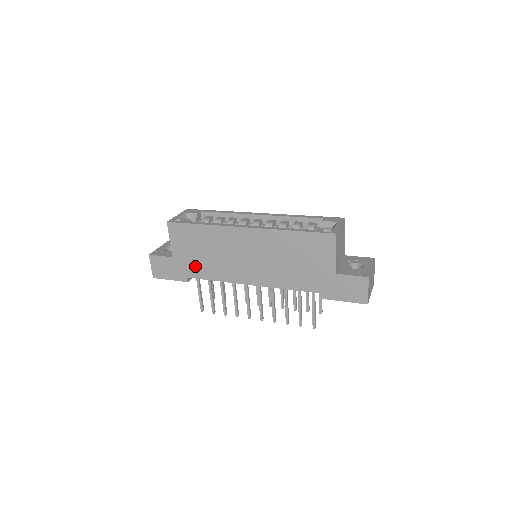
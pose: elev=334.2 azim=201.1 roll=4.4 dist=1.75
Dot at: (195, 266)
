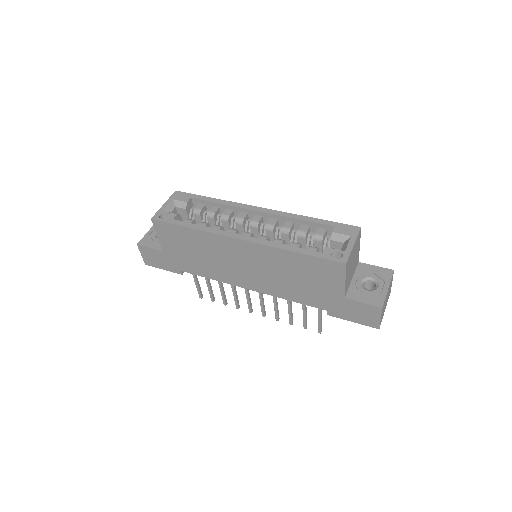
Dot at: (188, 263)
